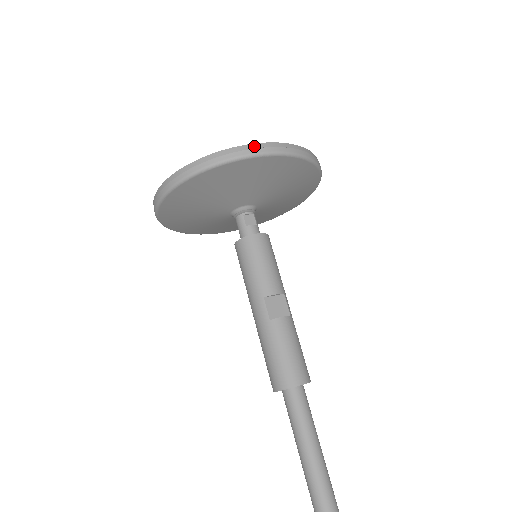
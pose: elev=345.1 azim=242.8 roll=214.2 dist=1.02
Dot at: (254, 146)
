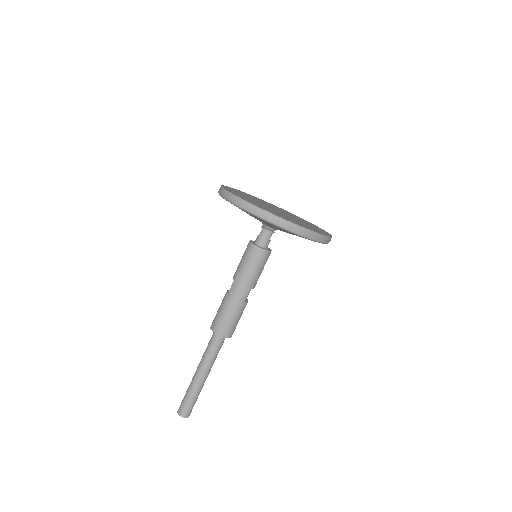
Dot at: occluded
